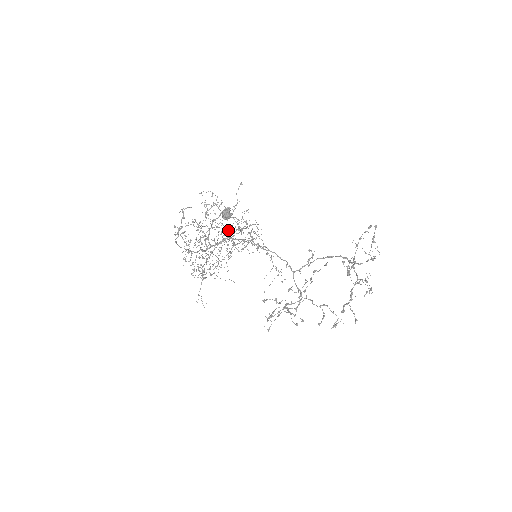
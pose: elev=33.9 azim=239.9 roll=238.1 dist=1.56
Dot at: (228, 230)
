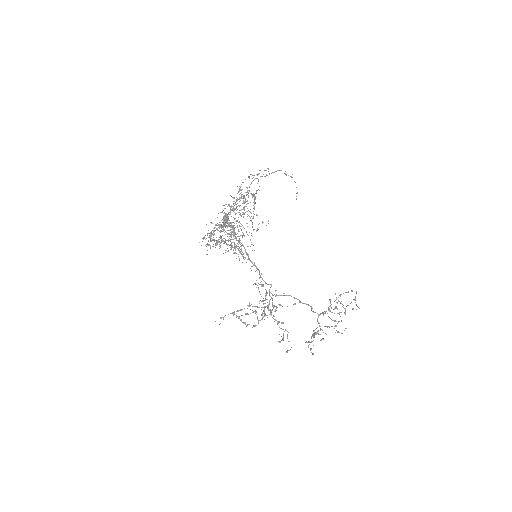
Dot at: occluded
